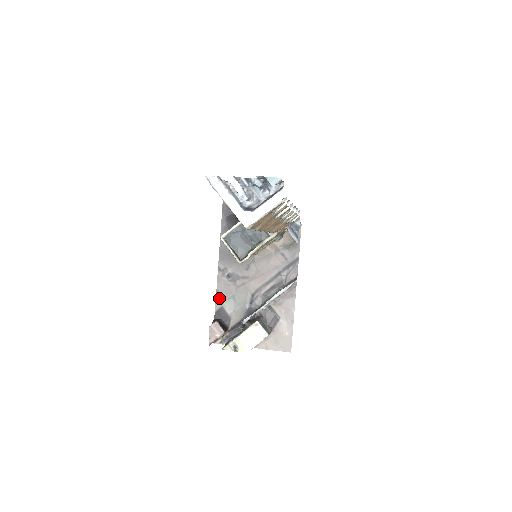
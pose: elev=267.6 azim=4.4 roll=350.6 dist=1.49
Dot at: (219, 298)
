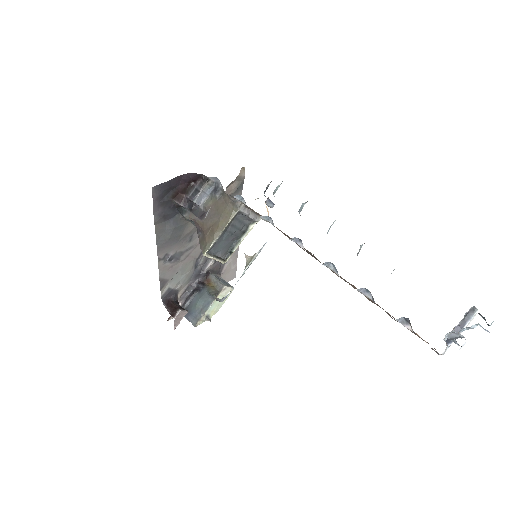
Dot at: (164, 284)
